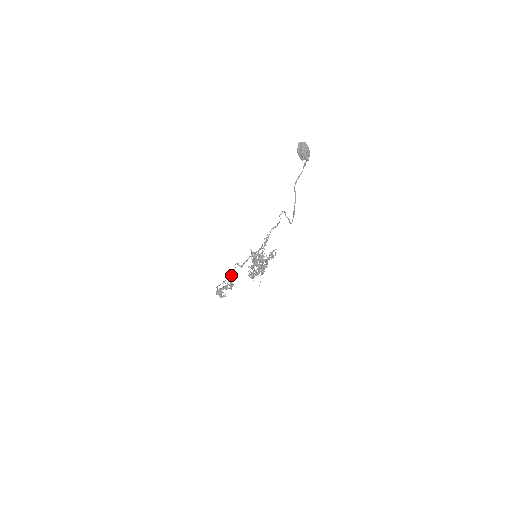
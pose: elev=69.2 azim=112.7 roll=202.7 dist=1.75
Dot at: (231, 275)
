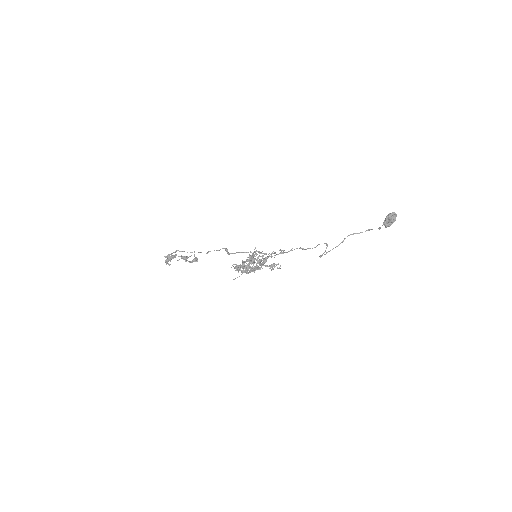
Dot at: (207, 252)
